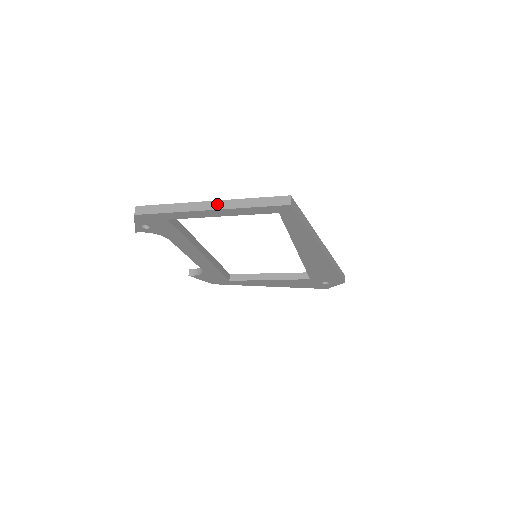
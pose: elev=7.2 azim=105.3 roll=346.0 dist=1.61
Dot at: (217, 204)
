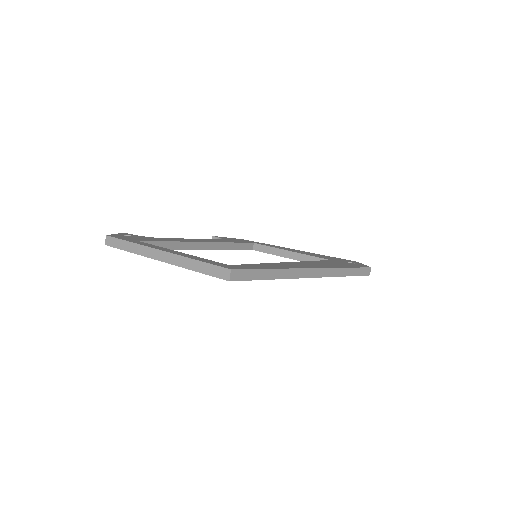
Dot at: (167, 257)
